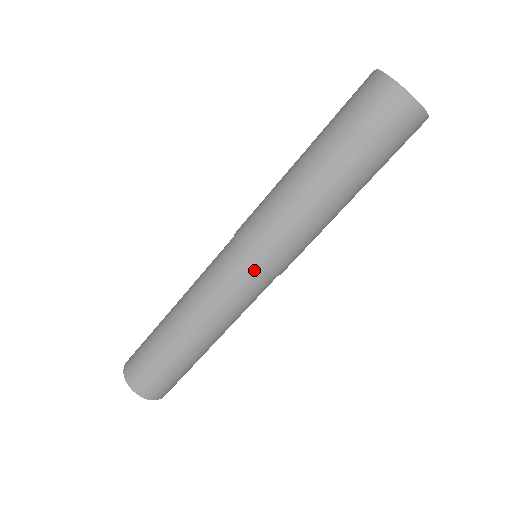
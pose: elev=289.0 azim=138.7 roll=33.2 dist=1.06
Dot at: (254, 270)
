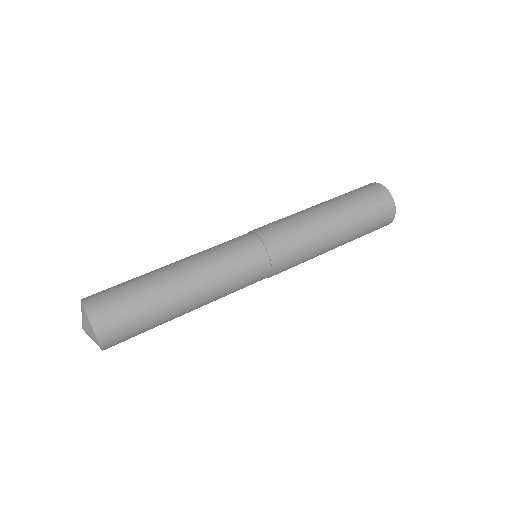
Dot at: (264, 256)
